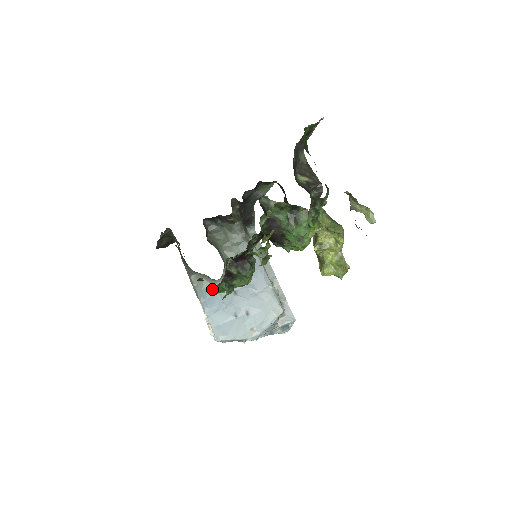
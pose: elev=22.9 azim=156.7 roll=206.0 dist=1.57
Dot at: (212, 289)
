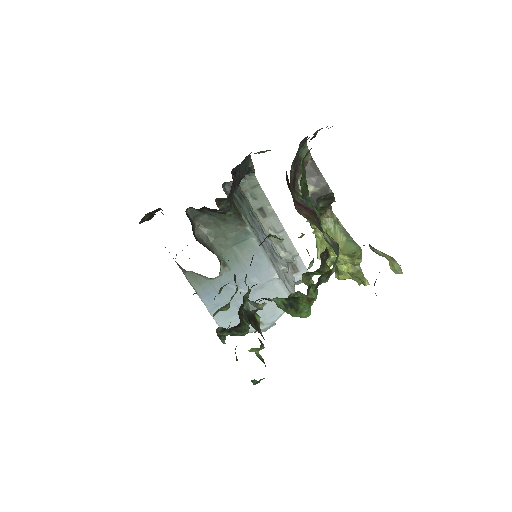
Dot at: (211, 286)
